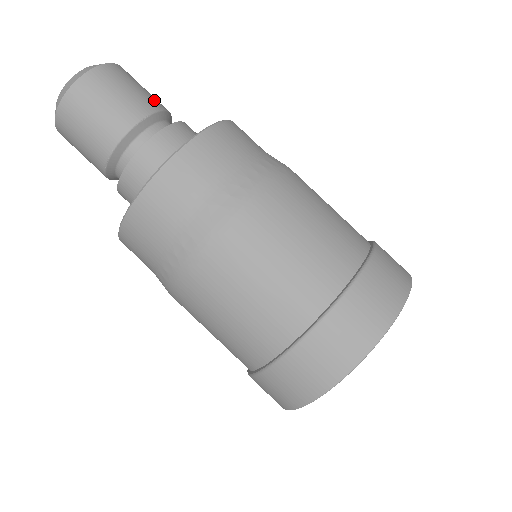
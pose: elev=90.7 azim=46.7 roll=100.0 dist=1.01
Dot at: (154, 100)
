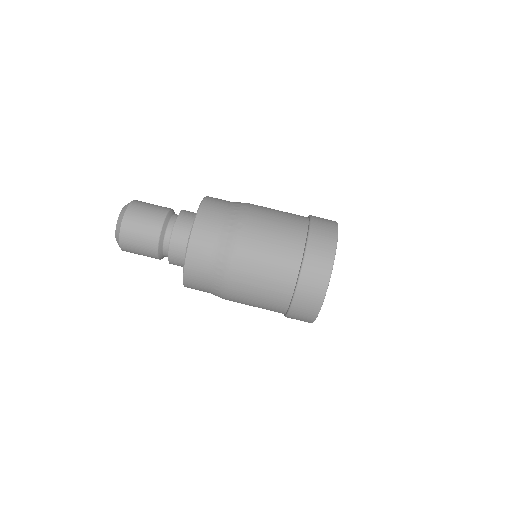
Dot at: (157, 215)
